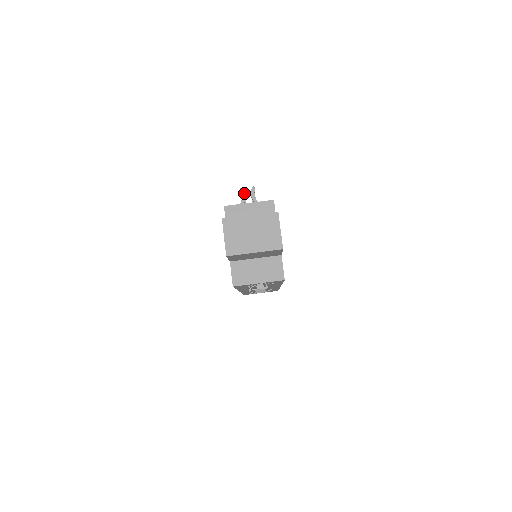
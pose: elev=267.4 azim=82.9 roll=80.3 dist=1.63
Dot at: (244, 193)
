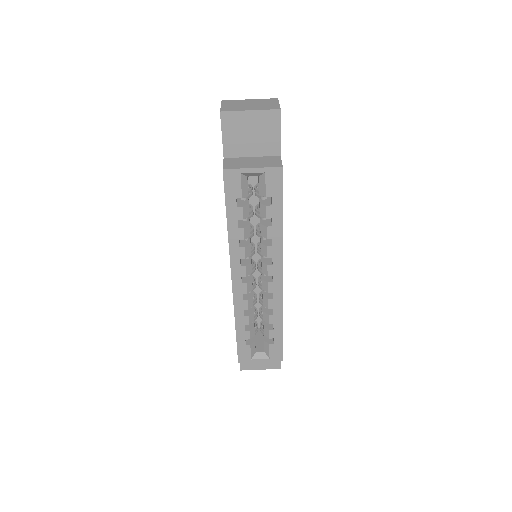
Dot at: occluded
